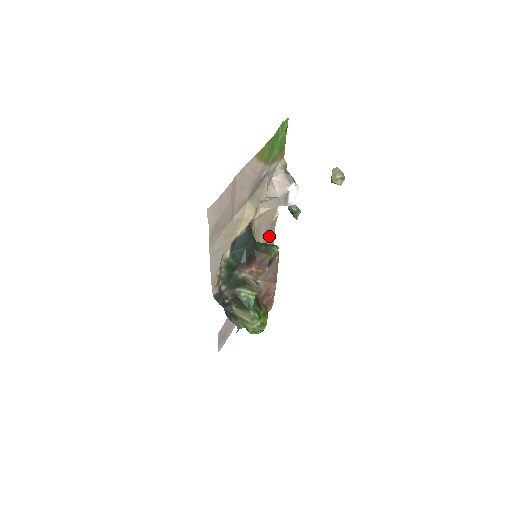
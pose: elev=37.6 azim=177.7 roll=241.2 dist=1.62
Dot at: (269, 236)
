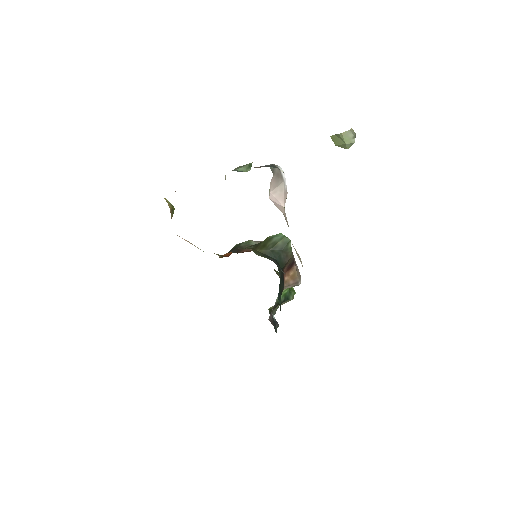
Dot at: occluded
